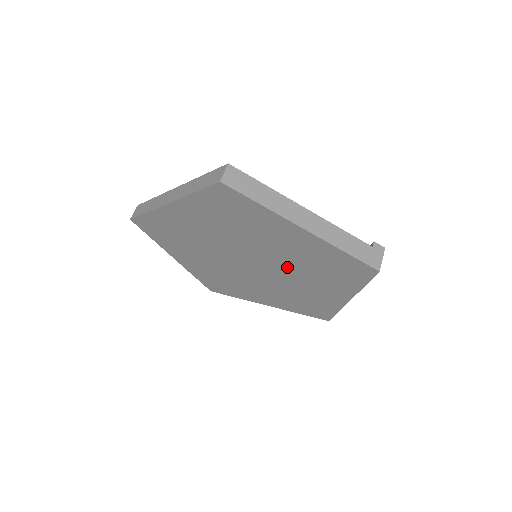
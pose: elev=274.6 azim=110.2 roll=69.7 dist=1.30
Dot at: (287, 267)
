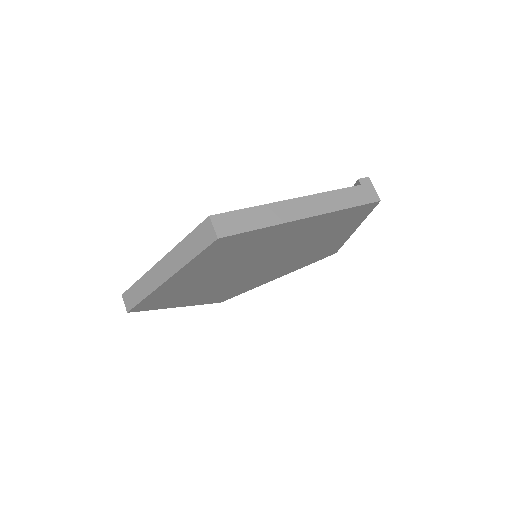
Dot at: (293, 248)
